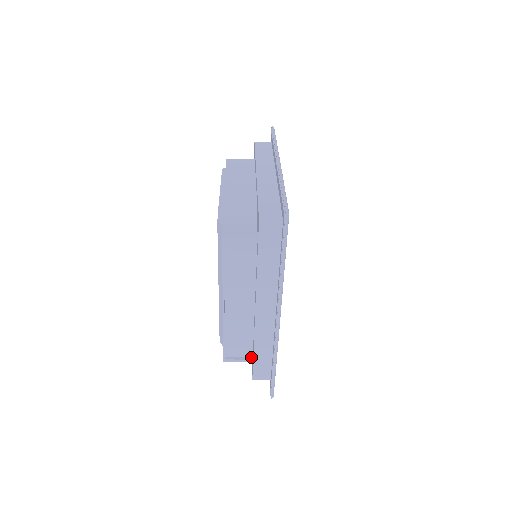
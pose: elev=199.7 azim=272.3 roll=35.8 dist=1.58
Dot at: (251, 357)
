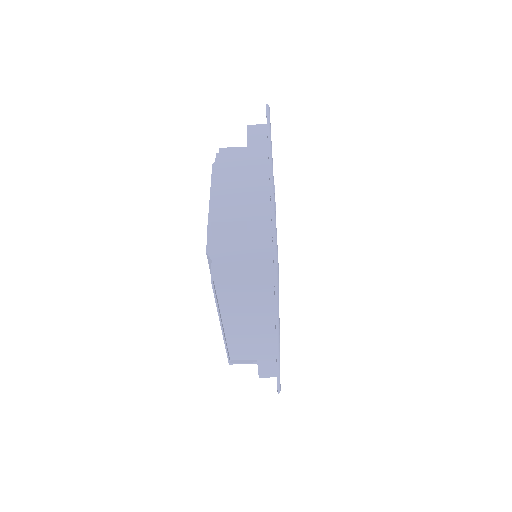
Dot at: (256, 359)
